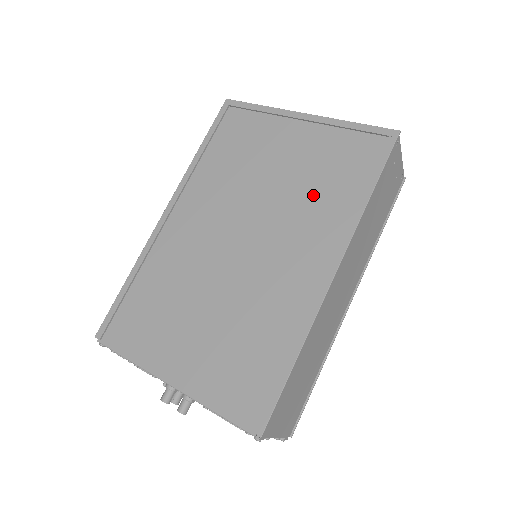
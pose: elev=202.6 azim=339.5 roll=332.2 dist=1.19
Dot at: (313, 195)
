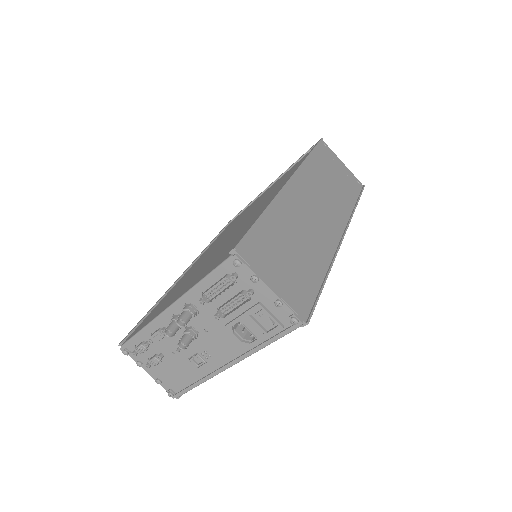
Dot at: (276, 187)
